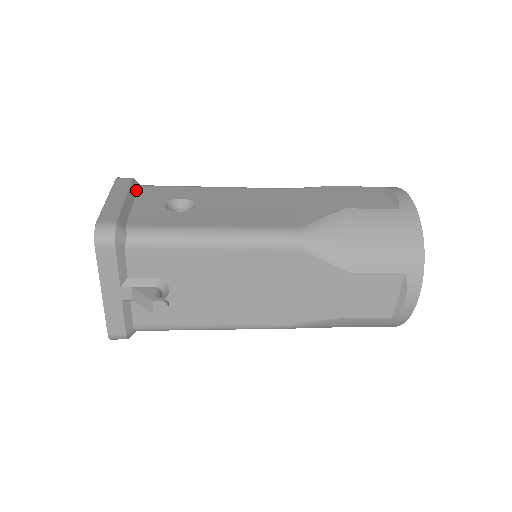
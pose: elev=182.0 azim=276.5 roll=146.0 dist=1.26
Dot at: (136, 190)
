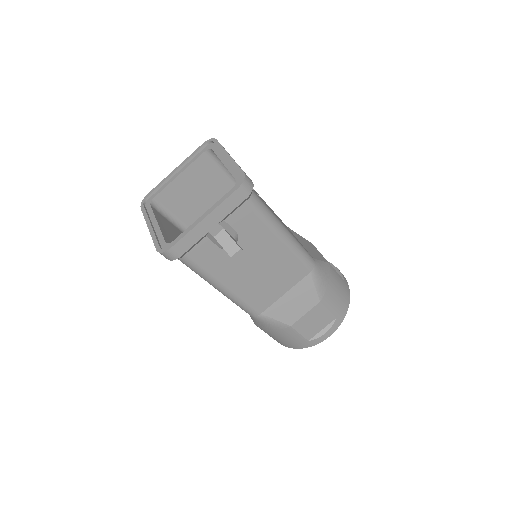
Dot at: occluded
